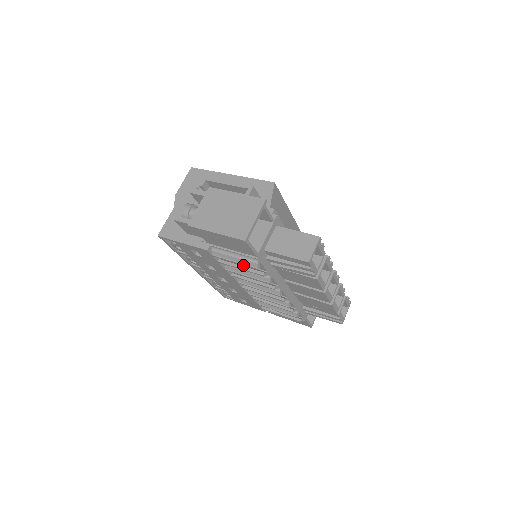
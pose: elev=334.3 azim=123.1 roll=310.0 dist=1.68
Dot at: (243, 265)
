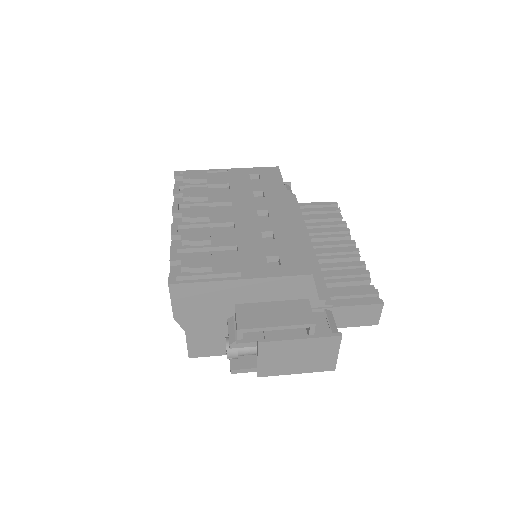
Dot at: occluded
